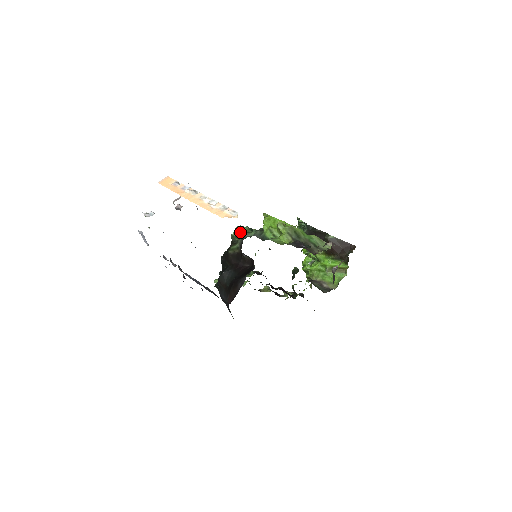
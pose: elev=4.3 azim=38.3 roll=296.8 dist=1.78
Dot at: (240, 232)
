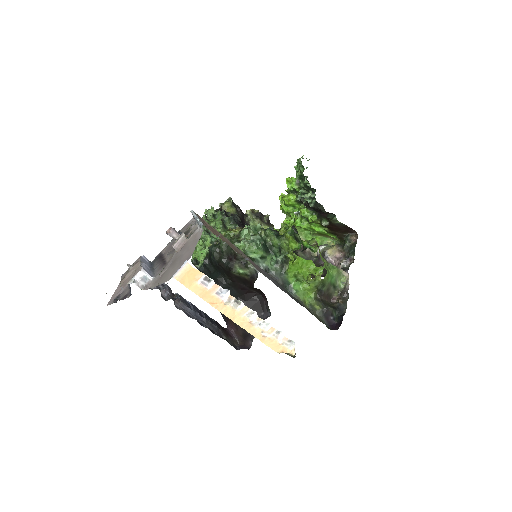
Dot at: (252, 255)
